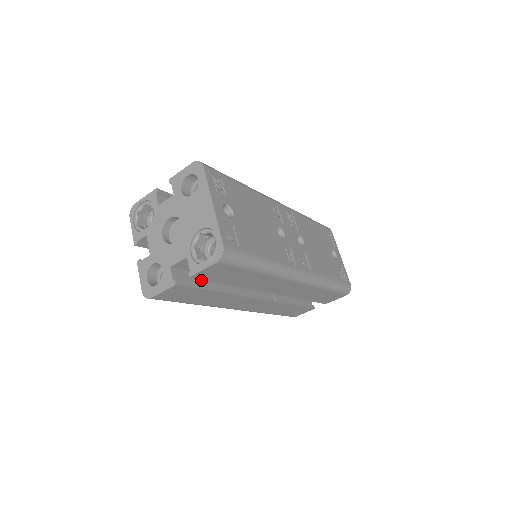
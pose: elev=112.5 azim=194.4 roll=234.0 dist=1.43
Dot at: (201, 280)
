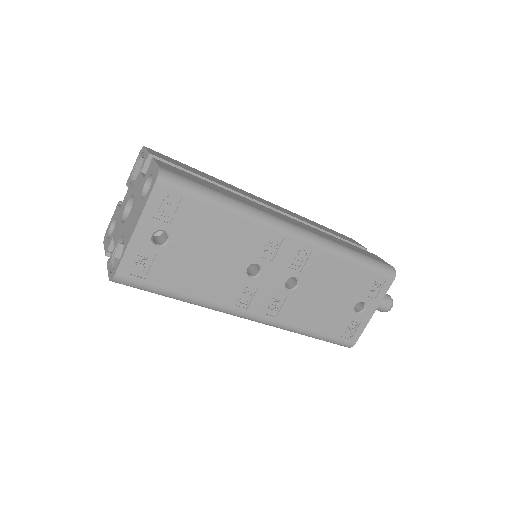
Dot at: occluded
